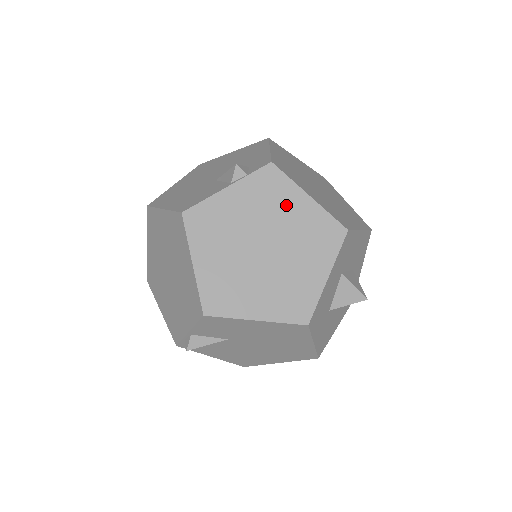
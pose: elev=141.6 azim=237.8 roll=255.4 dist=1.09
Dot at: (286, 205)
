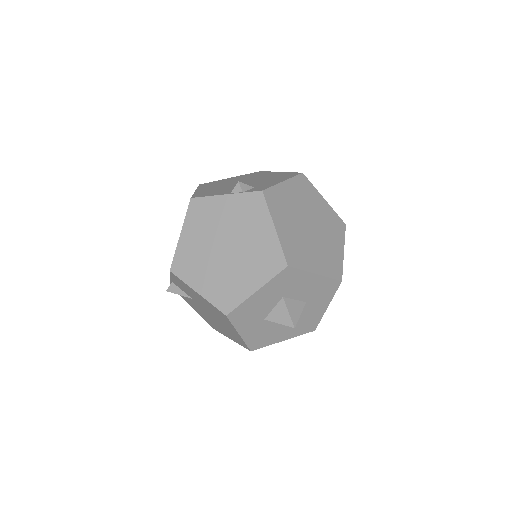
Dot at: (256, 226)
